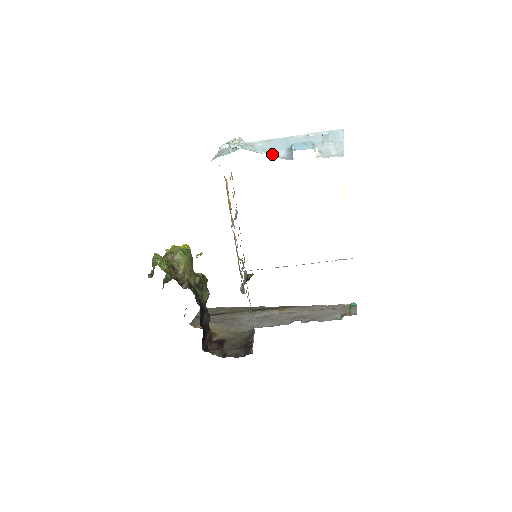
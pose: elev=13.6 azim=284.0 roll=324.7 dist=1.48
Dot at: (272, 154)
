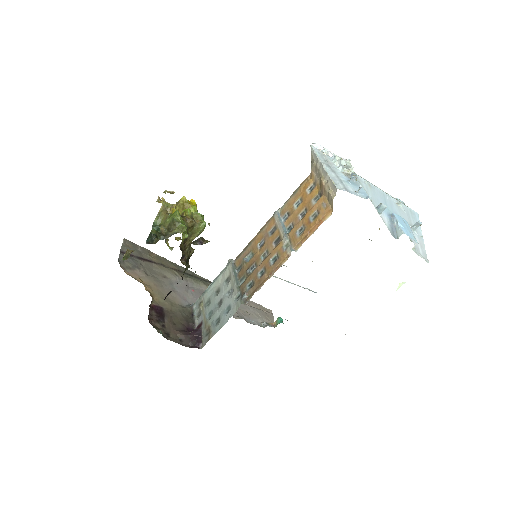
Dot at: (381, 217)
